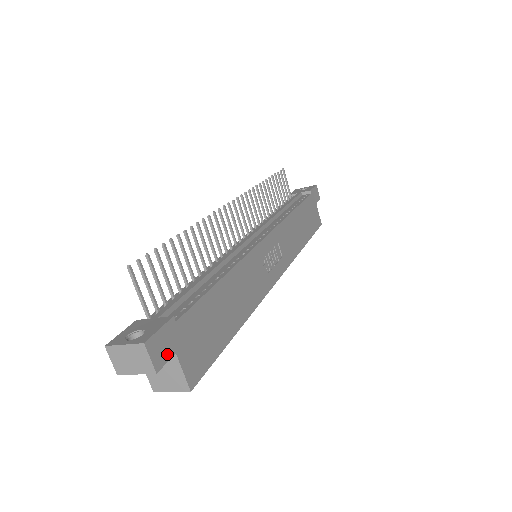
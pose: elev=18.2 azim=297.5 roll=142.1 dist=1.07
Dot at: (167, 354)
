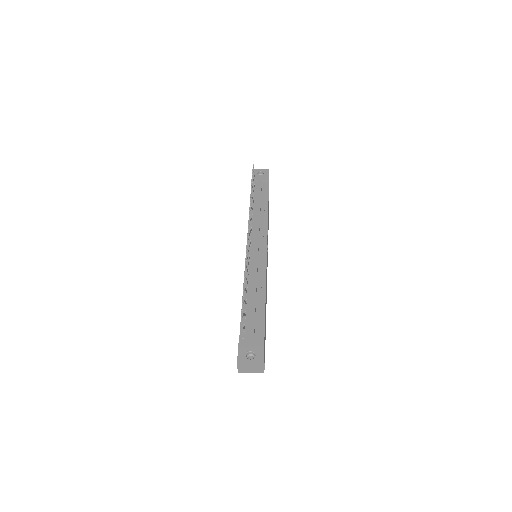
Dot at: occluded
